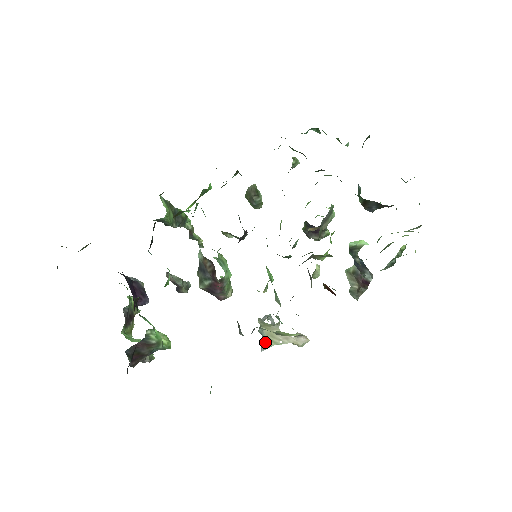
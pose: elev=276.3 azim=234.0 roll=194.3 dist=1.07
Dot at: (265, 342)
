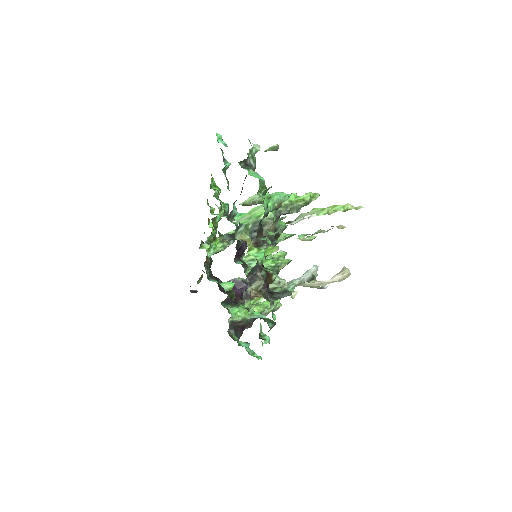
Dot at: occluded
